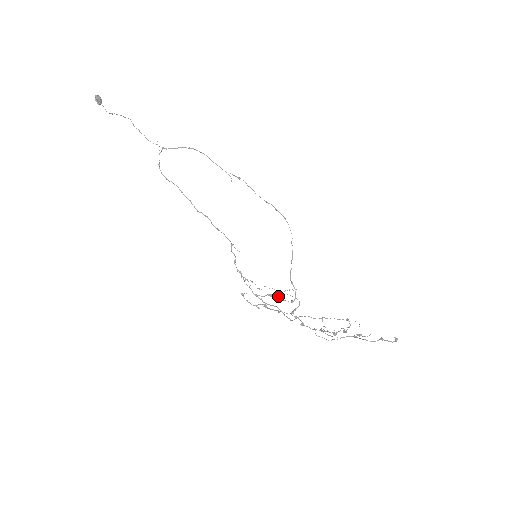
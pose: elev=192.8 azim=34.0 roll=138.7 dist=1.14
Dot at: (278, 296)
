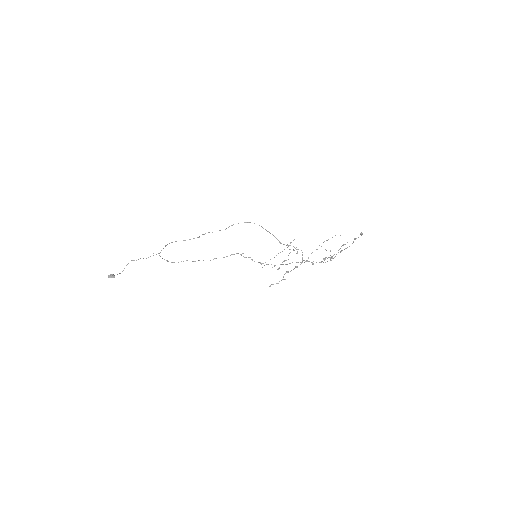
Dot at: occluded
